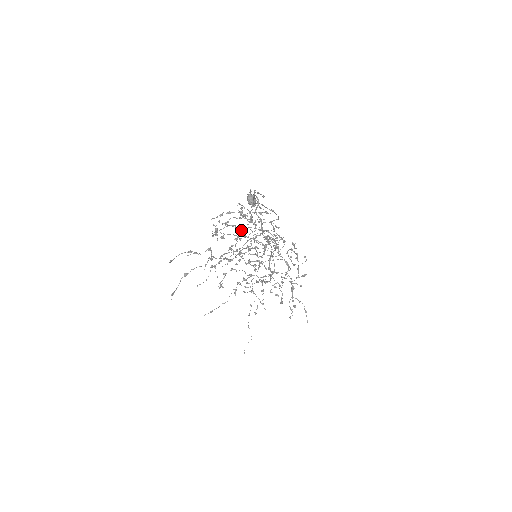
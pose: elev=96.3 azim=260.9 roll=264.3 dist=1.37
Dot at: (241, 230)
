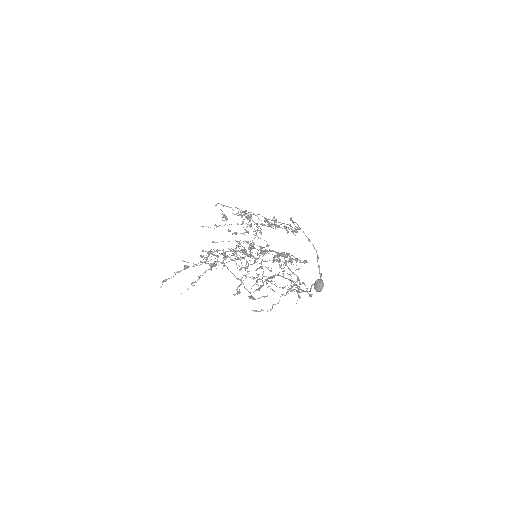
Dot at: occluded
